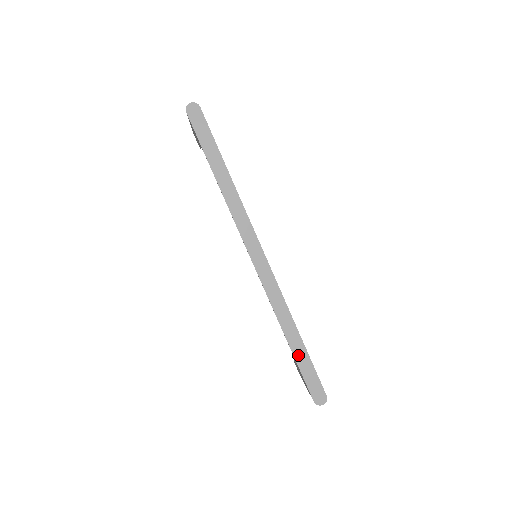
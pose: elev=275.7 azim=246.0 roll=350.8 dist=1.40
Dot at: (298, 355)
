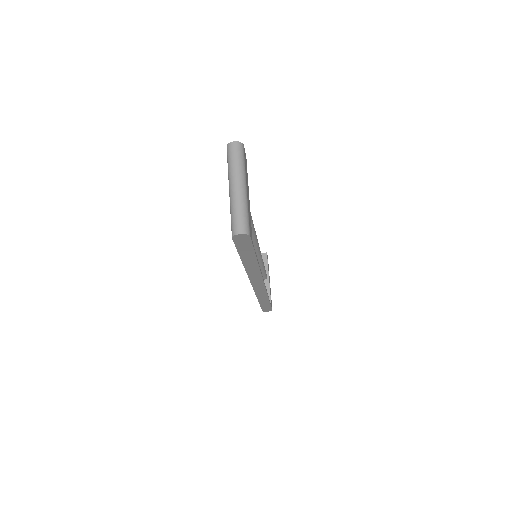
Dot at: (263, 304)
